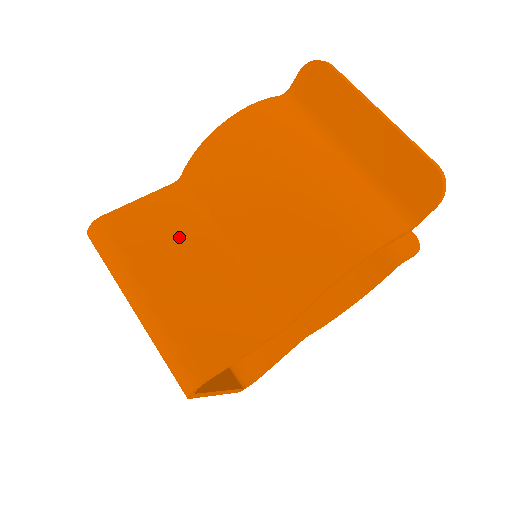
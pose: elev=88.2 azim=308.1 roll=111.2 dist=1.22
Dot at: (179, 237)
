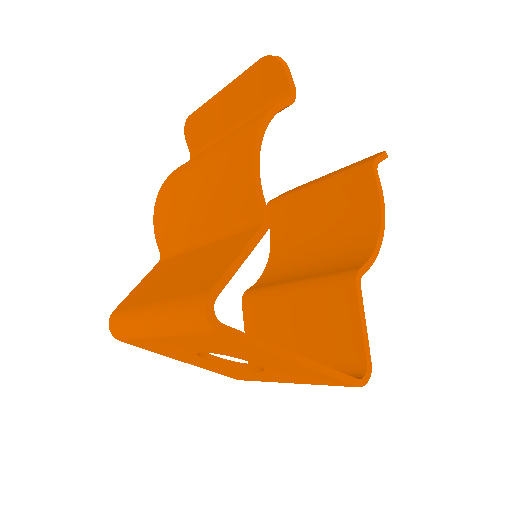
Dot at: (168, 271)
